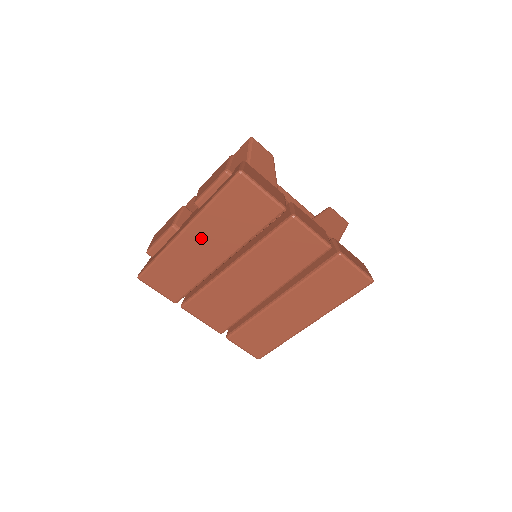
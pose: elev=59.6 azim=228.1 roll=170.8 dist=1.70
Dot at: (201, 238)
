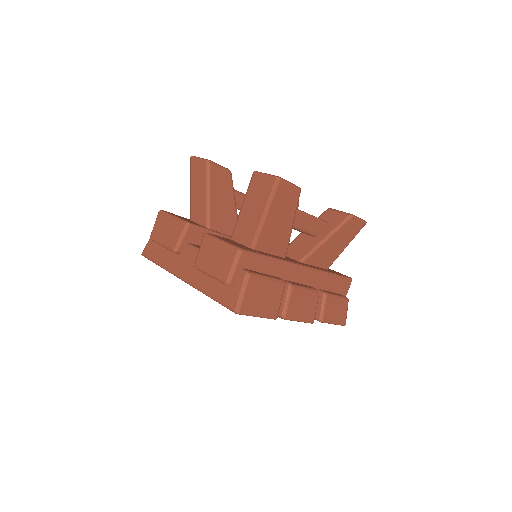
Dot at: occluded
